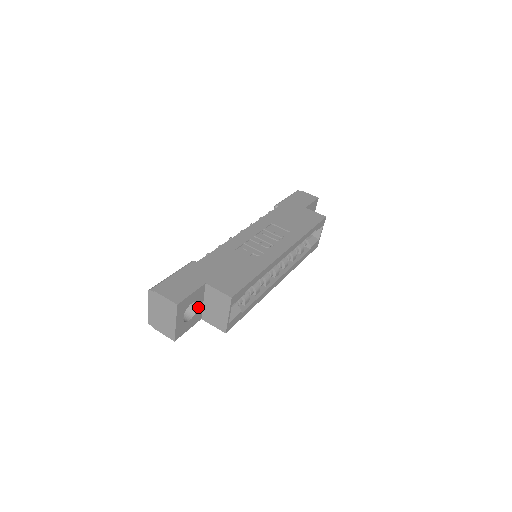
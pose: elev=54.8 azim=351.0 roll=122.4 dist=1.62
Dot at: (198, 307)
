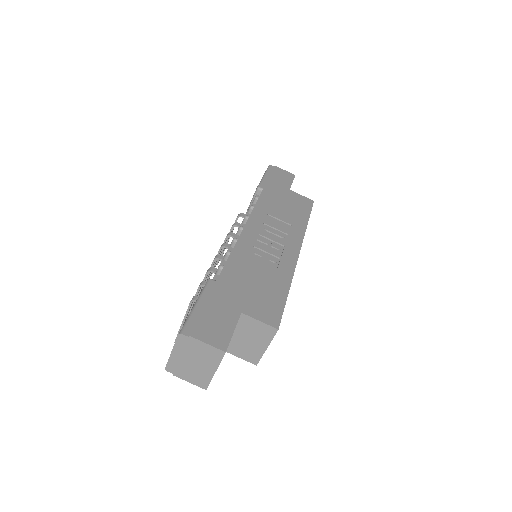
Dot at: occluded
